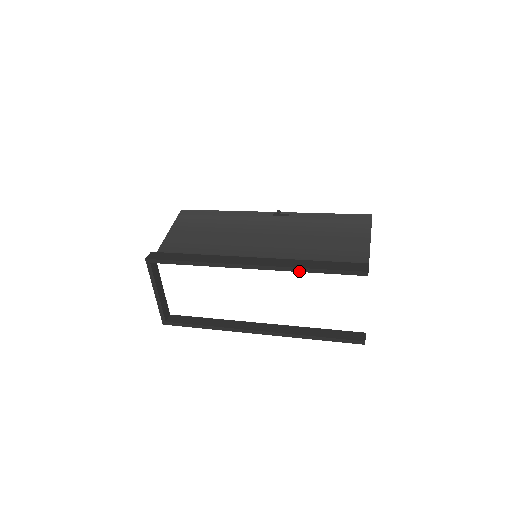
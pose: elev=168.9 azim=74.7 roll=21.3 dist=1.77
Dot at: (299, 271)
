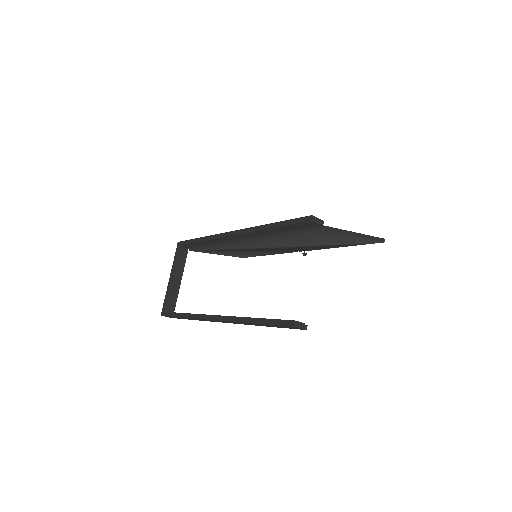
Dot at: (261, 229)
